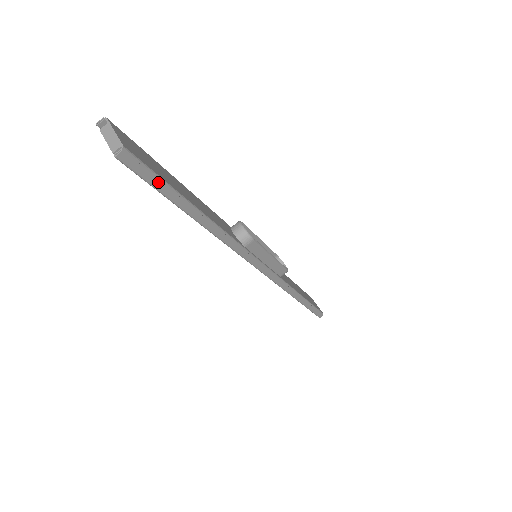
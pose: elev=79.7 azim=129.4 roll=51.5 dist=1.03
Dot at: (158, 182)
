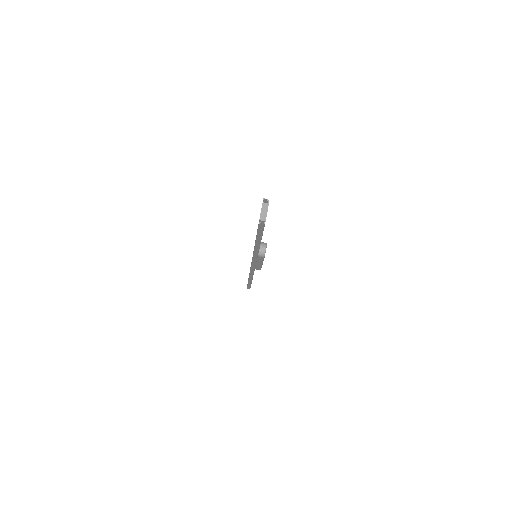
Dot at: (261, 233)
